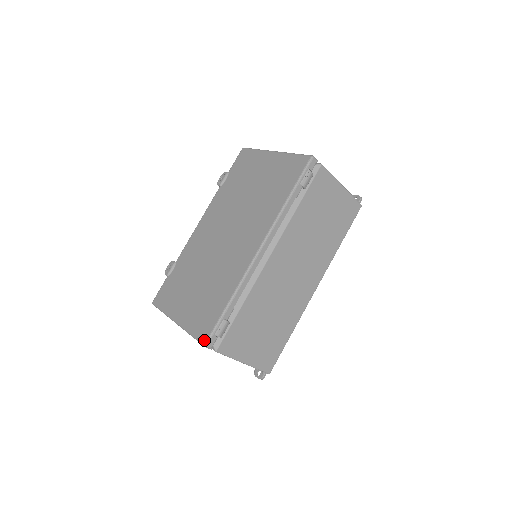
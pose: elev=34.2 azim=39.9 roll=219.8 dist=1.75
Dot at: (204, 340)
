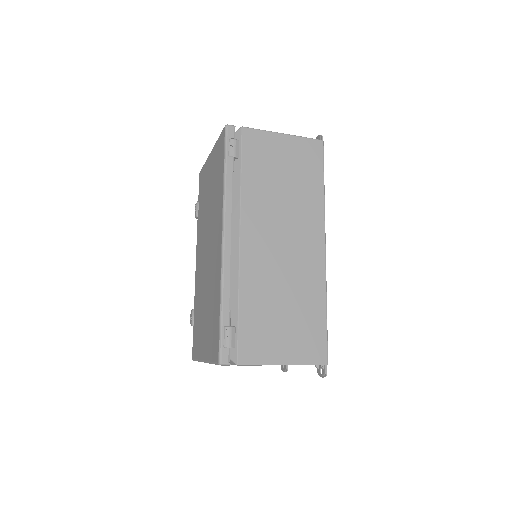
Dot at: (217, 359)
